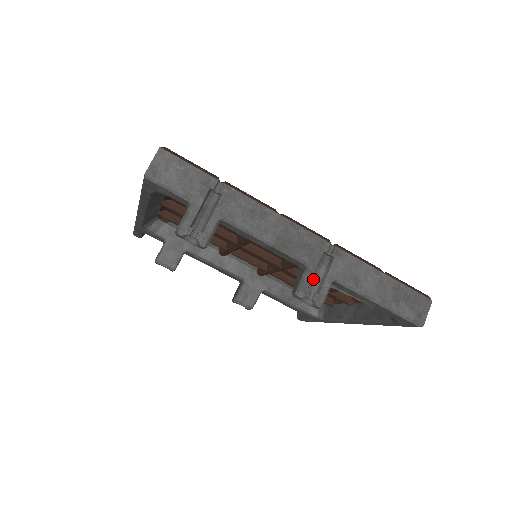
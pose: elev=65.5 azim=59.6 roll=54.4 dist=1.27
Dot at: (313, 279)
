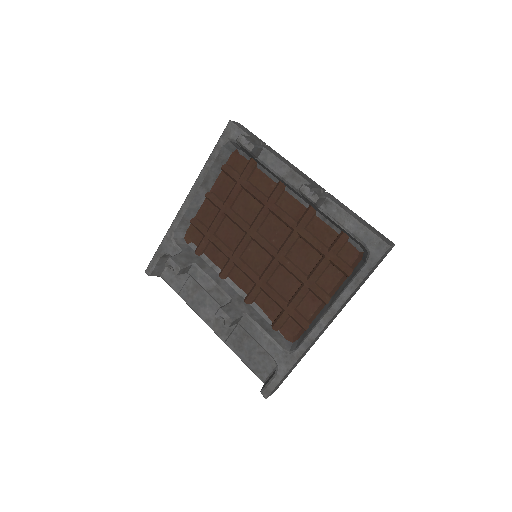
Dot at: occluded
